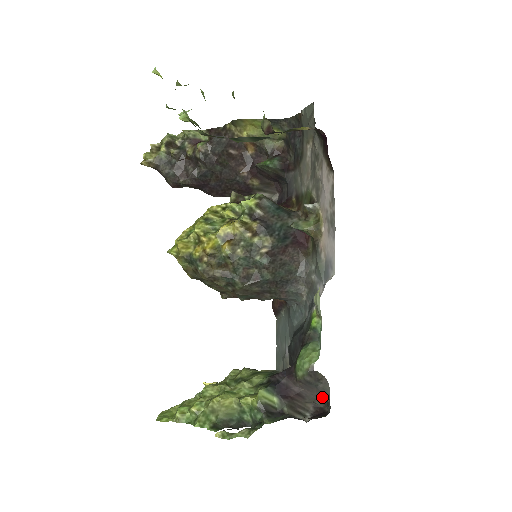
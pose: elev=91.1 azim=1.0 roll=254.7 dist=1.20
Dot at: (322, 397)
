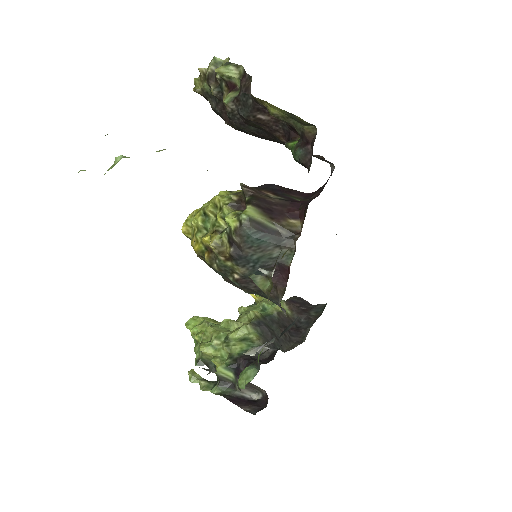
Dot at: occluded
